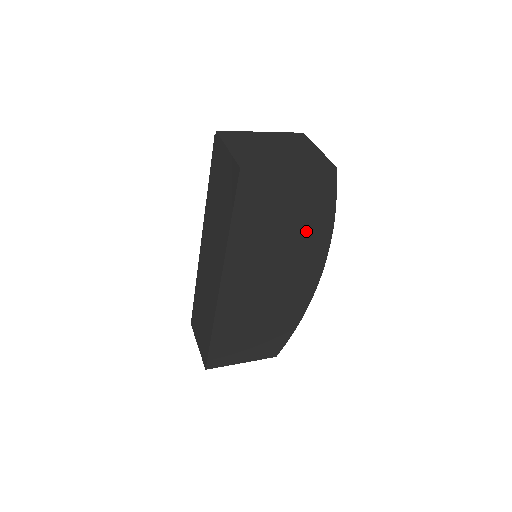
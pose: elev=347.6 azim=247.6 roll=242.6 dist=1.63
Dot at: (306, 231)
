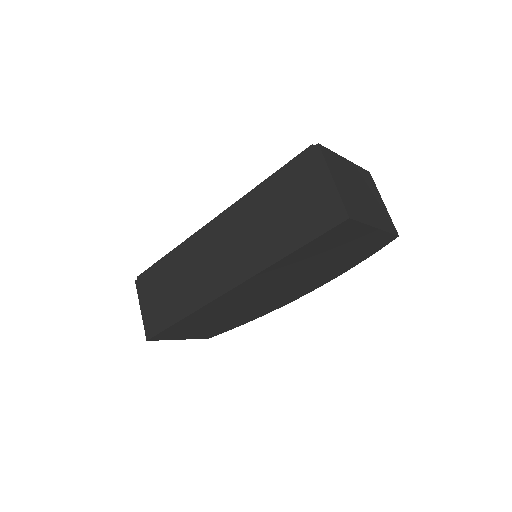
Dot at: (331, 268)
